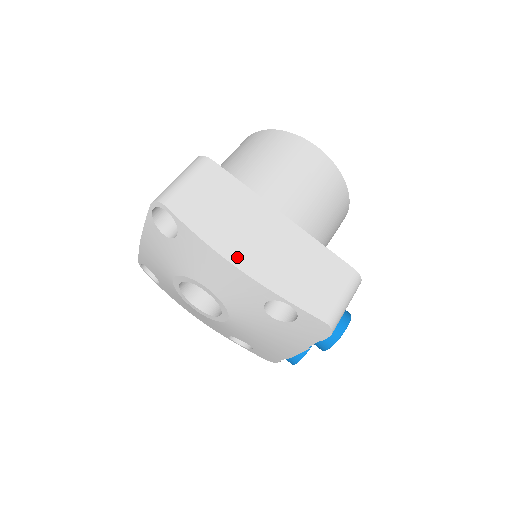
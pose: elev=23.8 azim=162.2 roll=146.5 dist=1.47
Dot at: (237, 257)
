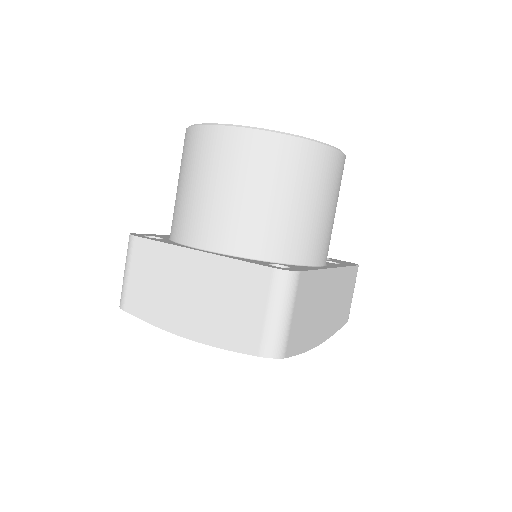
Dot at: (318, 338)
